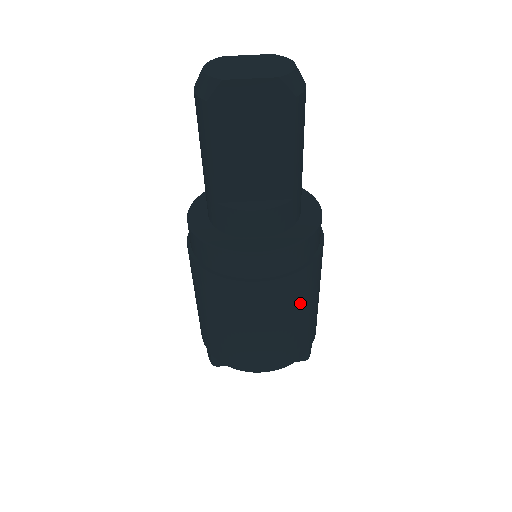
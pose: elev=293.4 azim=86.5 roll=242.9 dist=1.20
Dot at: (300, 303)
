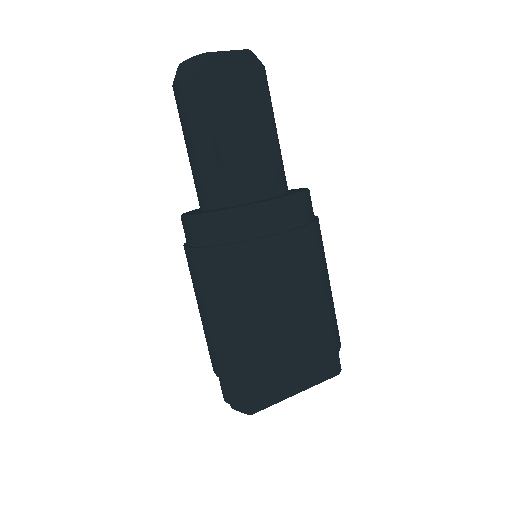
Dot at: (322, 267)
